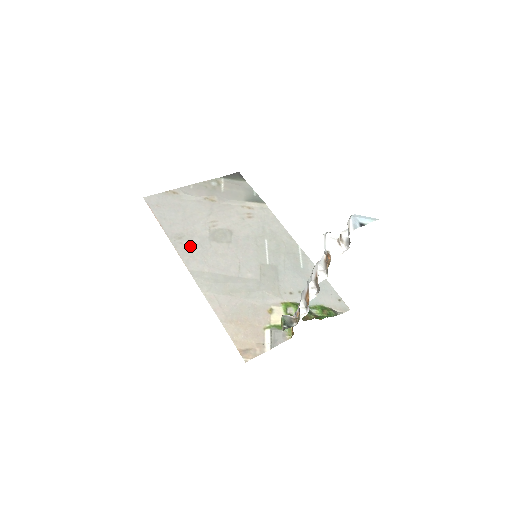
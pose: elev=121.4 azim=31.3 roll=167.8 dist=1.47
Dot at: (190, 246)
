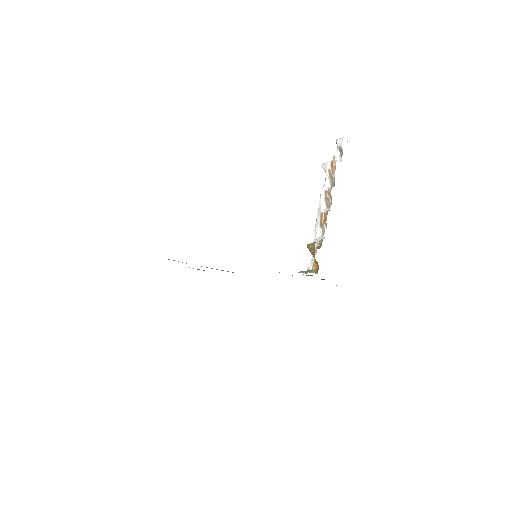
Dot at: occluded
